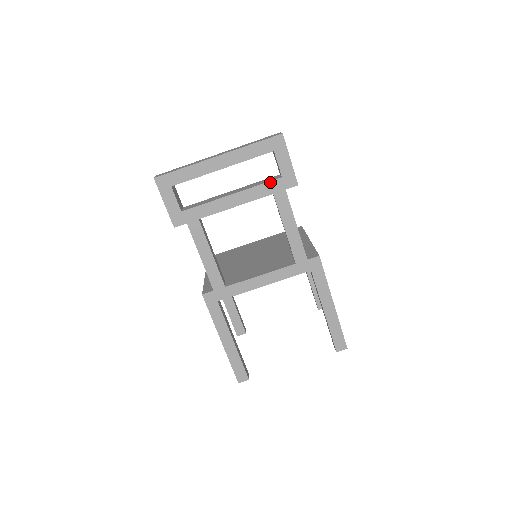
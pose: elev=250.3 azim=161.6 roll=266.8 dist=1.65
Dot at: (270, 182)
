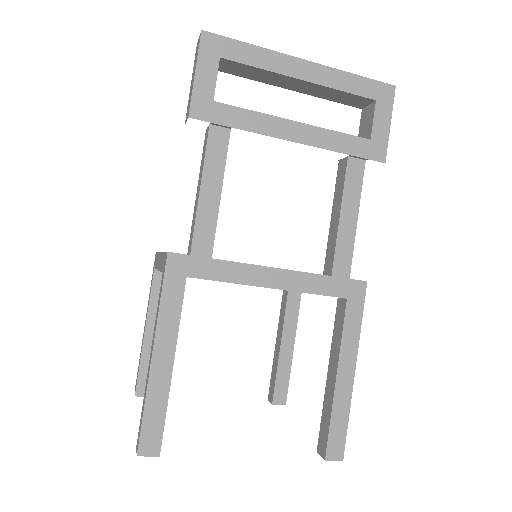
Dot at: (353, 137)
